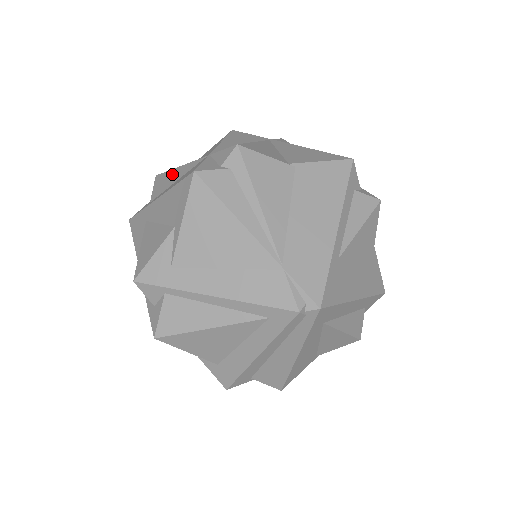
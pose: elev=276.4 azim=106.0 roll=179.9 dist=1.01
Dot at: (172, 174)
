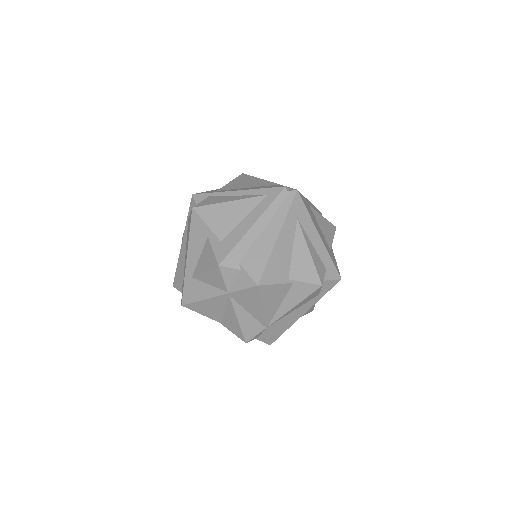
Dot at: occluded
